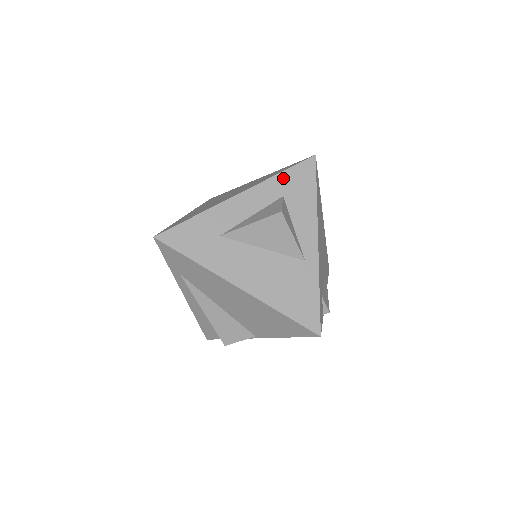
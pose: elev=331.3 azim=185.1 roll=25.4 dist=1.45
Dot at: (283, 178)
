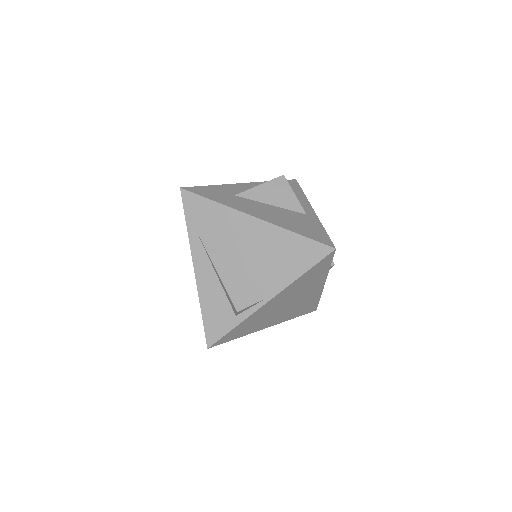
Dot at: occluded
